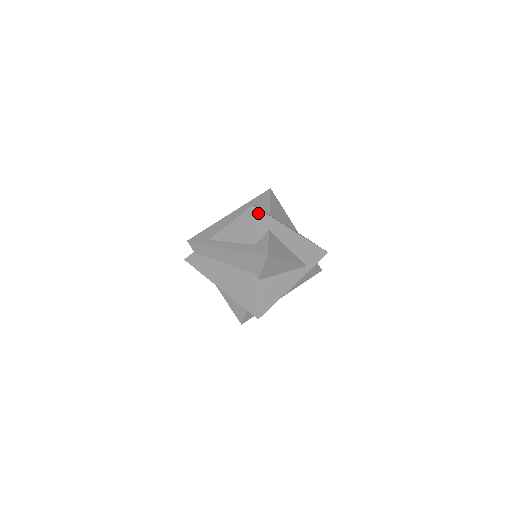
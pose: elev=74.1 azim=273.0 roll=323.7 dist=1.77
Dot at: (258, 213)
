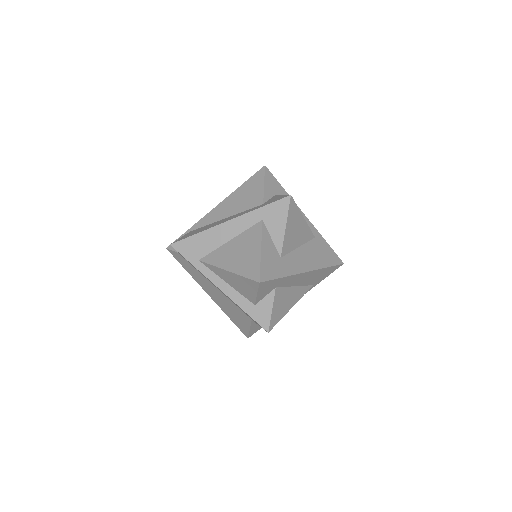
Dot at: (265, 284)
